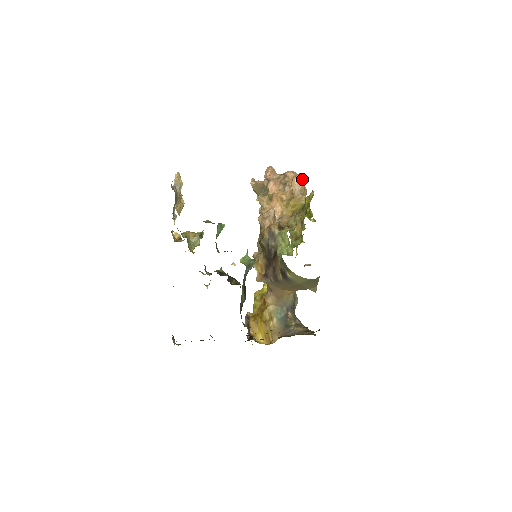
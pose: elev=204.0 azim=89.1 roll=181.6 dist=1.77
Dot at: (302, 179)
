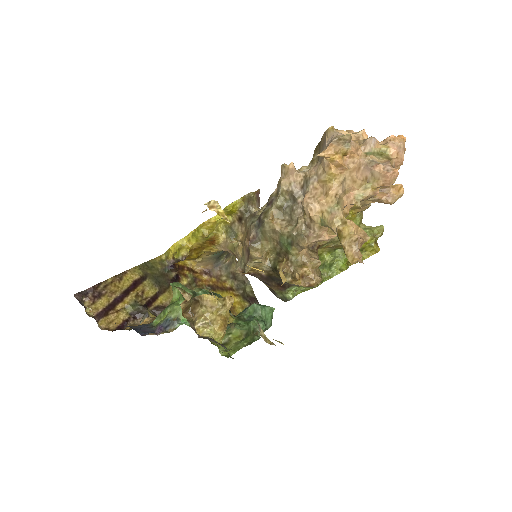
Dot at: occluded
